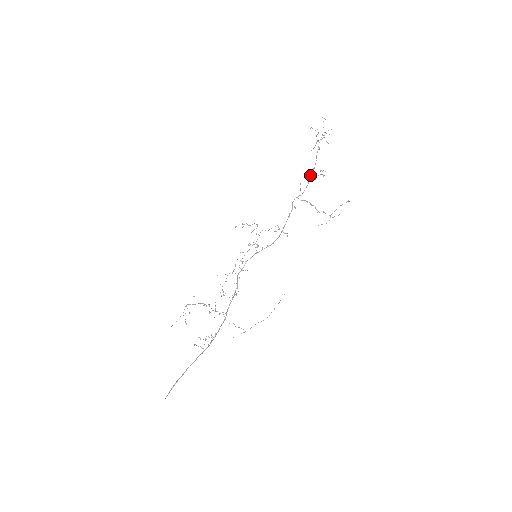
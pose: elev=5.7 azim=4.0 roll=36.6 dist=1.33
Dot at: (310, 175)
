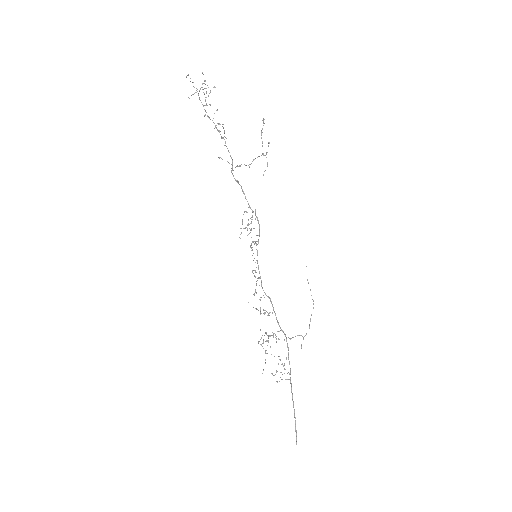
Dot at: occluded
